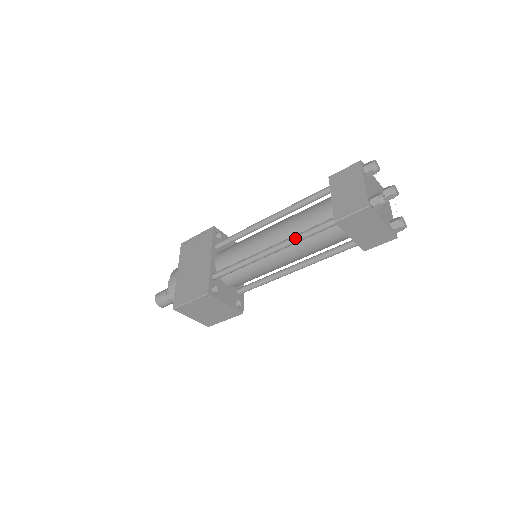
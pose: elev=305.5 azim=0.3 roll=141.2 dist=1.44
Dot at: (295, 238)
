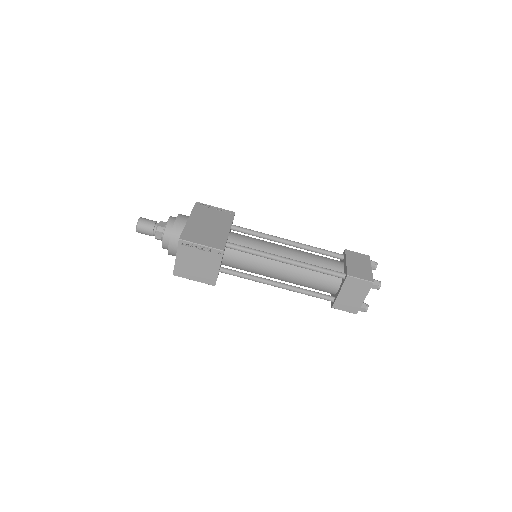
Dot at: (311, 265)
